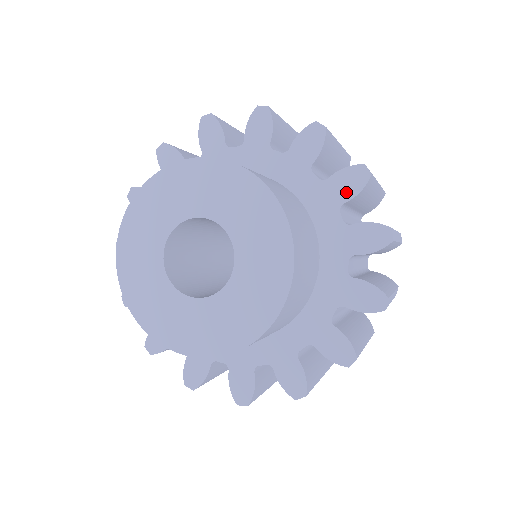
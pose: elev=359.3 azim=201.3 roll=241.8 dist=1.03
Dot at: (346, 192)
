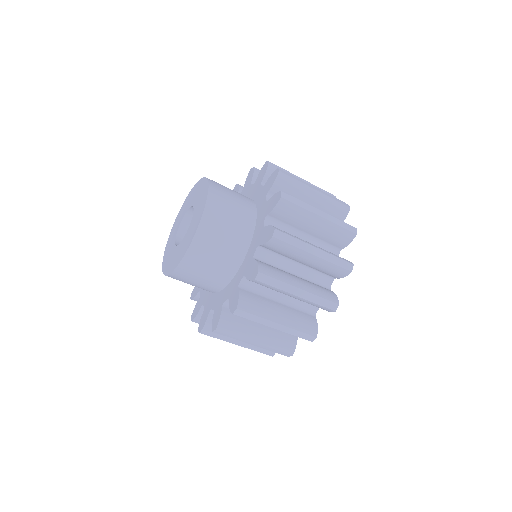
Dot at: (250, 180)
